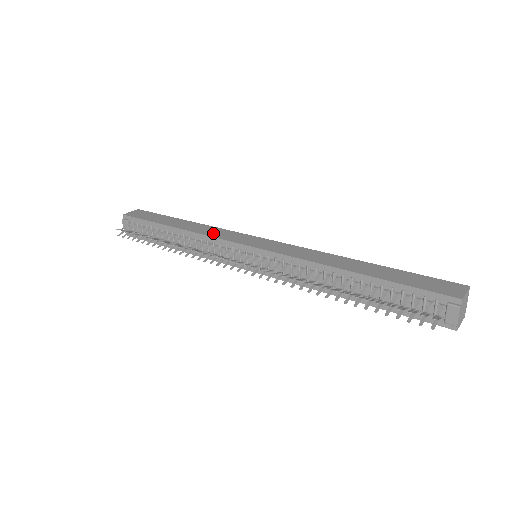
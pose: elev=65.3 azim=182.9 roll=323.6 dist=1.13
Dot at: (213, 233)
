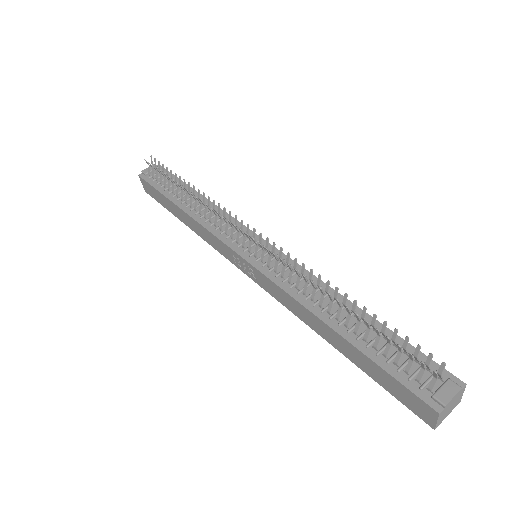
Dot at: occluded
